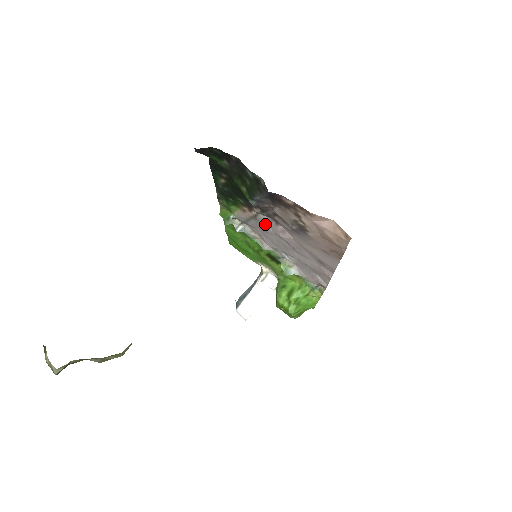
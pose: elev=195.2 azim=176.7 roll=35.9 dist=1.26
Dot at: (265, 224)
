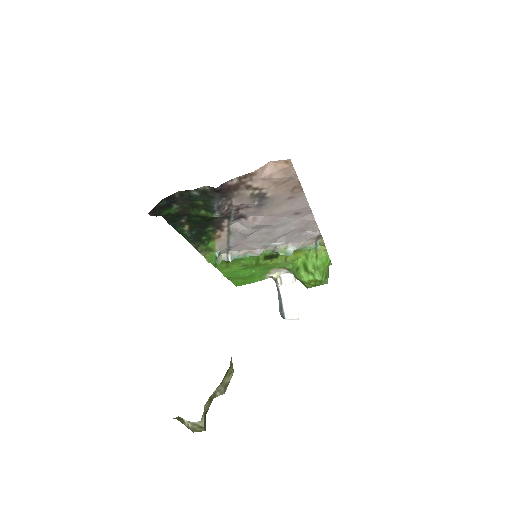
Dot at: (240, 230)
